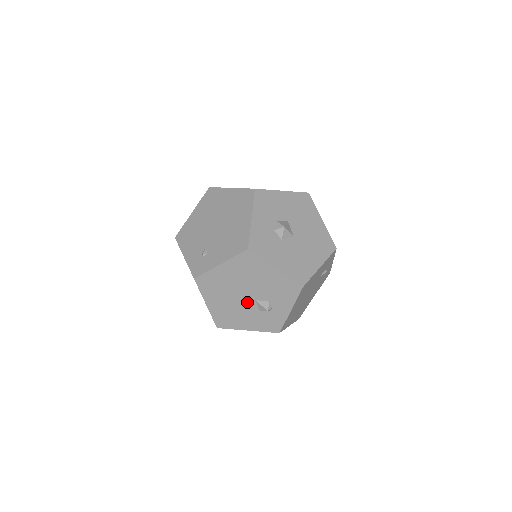
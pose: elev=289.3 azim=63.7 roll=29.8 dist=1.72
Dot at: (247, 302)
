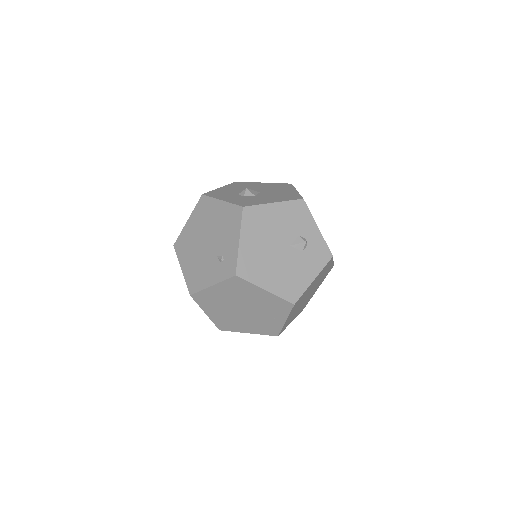
Dot at: (287, 254)
